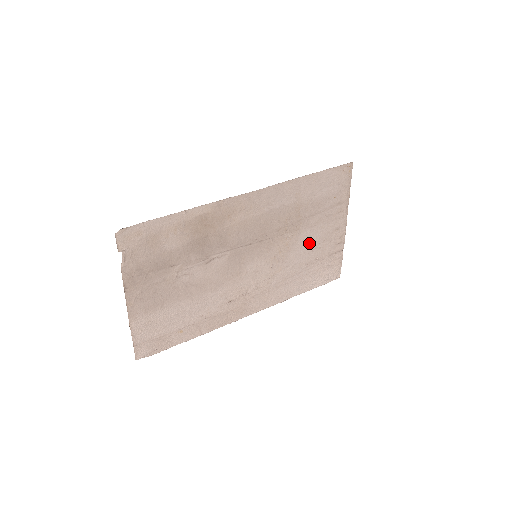
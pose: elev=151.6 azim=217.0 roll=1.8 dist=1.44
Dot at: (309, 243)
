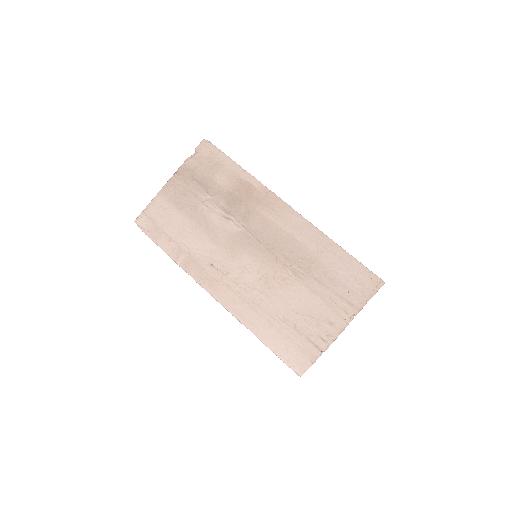
Dot at: (300, 303)
